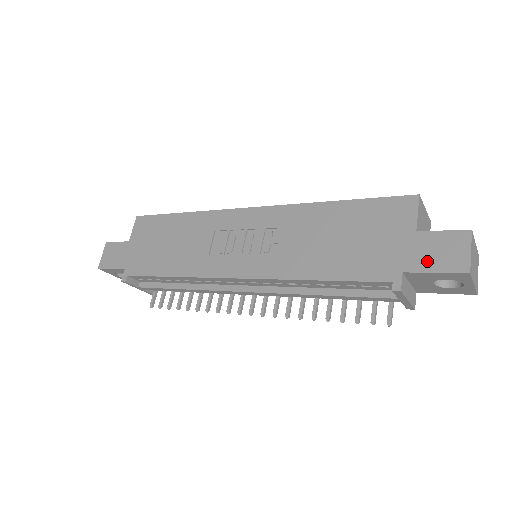
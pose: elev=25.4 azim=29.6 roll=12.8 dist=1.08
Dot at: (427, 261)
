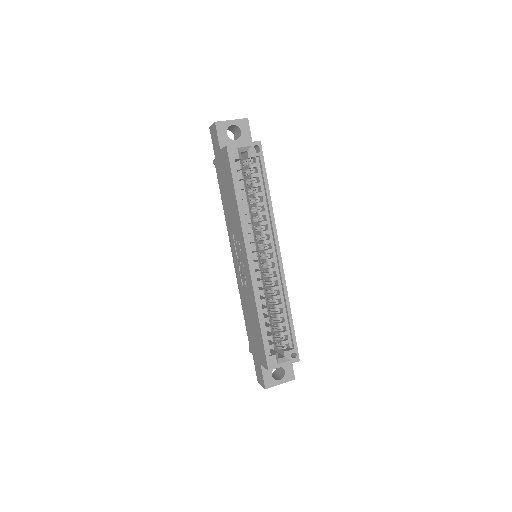
Dot at: (256, 366)
